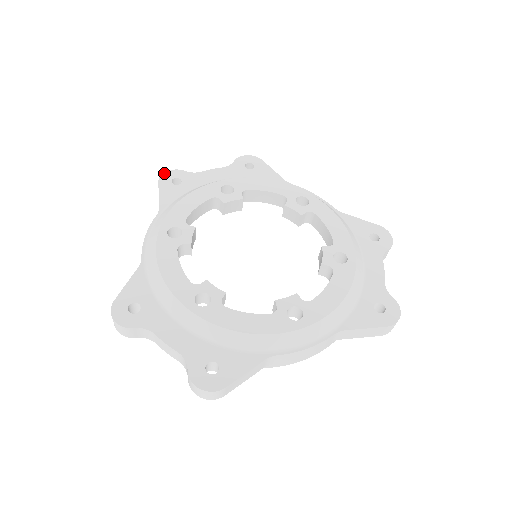
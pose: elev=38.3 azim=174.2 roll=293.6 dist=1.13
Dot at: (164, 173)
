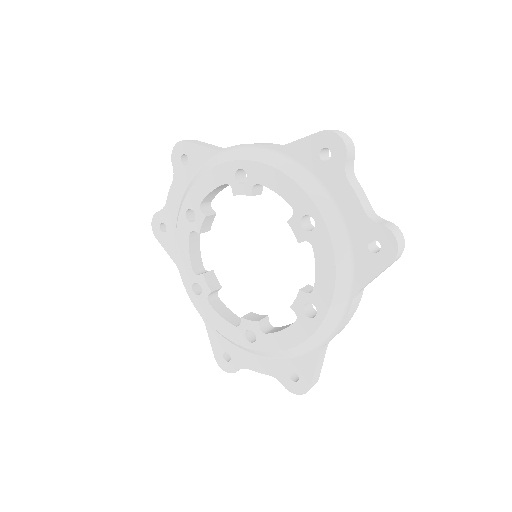
Dot at: (152, 226)
